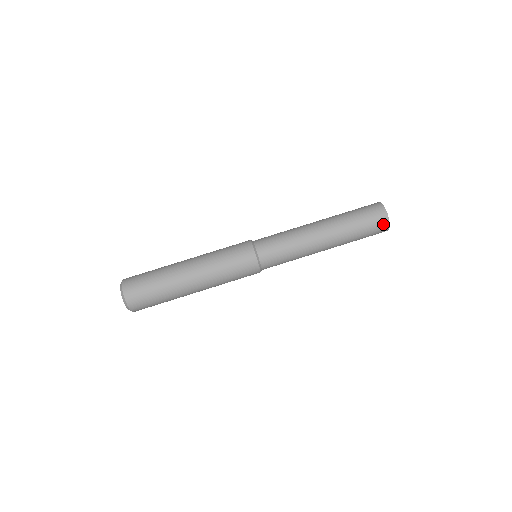
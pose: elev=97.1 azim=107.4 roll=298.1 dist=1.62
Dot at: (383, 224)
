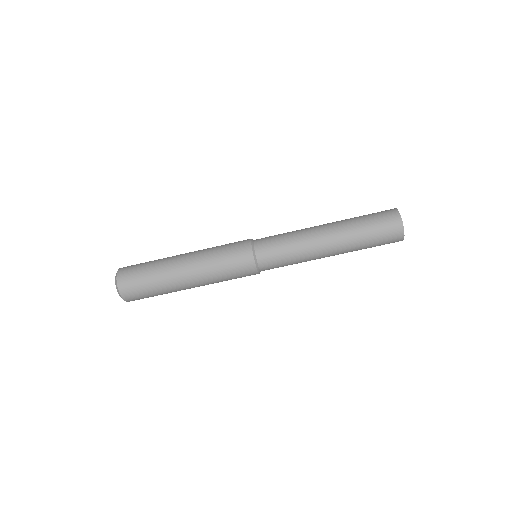
Dot at: occluded
